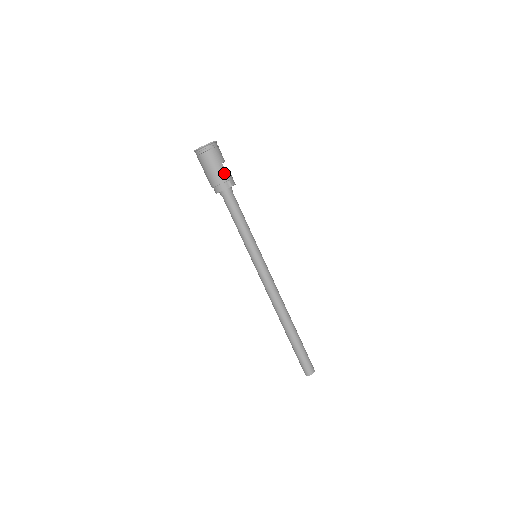
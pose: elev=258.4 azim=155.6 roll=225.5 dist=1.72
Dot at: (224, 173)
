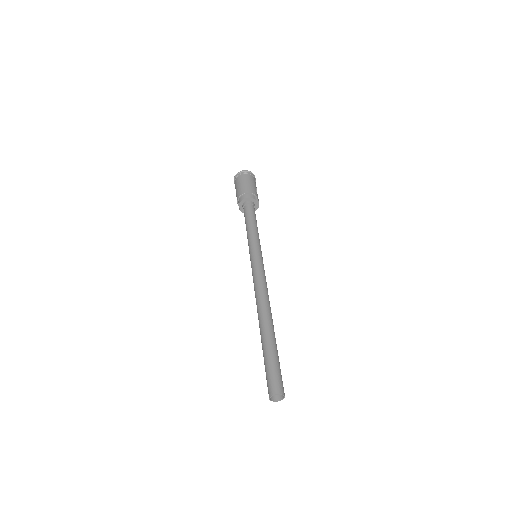
Dot at: (255, 190)
